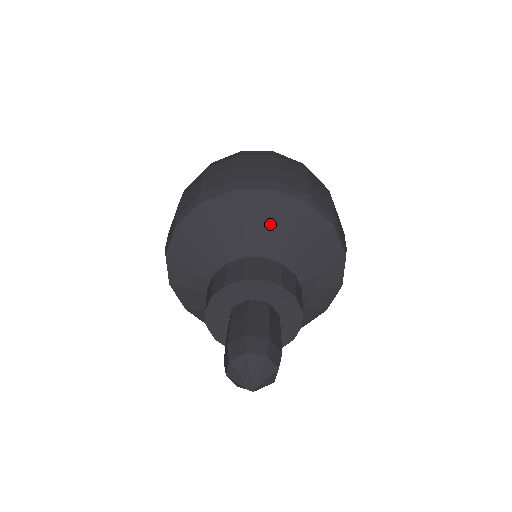
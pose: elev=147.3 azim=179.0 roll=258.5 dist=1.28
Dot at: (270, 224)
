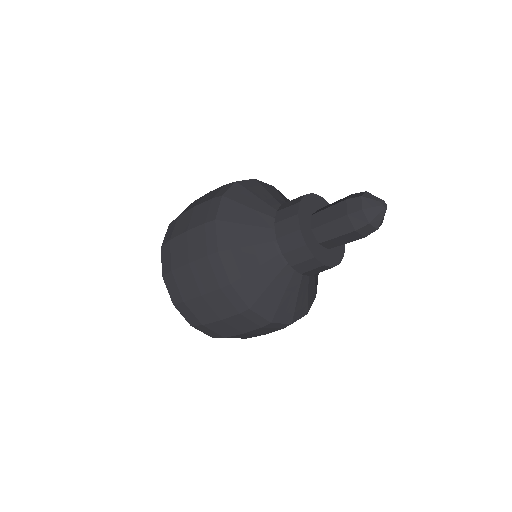
Dot at: (284, 200)
